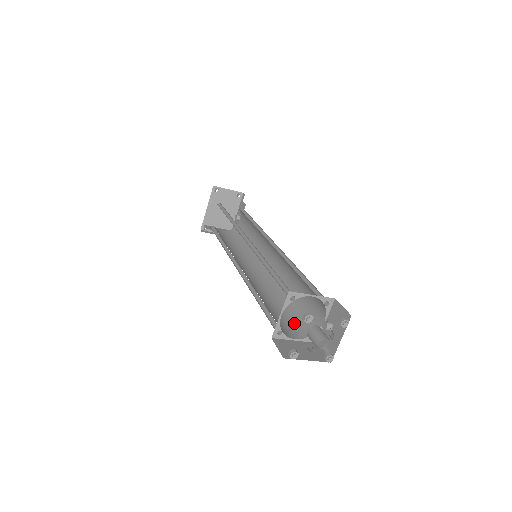
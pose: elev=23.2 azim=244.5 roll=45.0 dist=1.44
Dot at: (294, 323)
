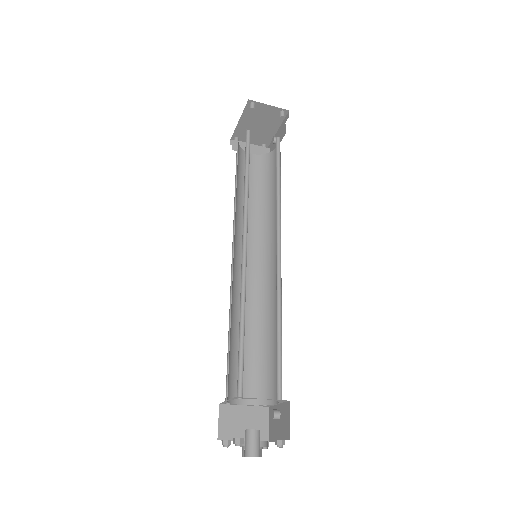
Dot at: (256, 377)
